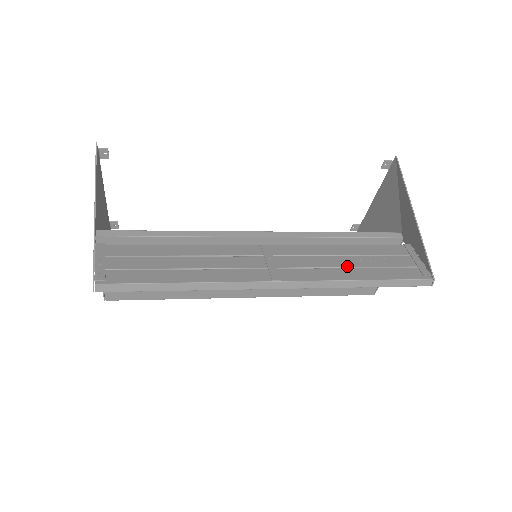
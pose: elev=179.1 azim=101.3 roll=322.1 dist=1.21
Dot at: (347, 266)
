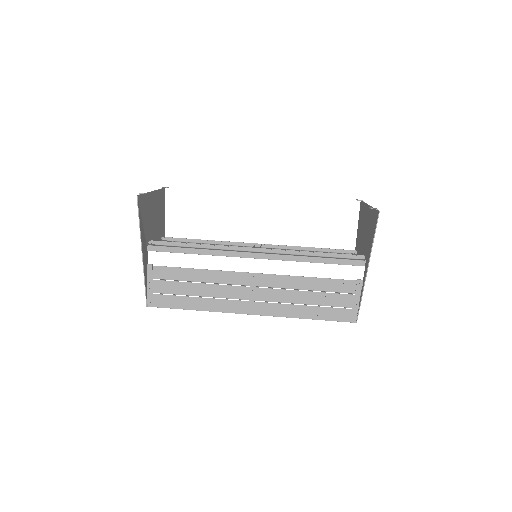
Dot at: (302, 303)
